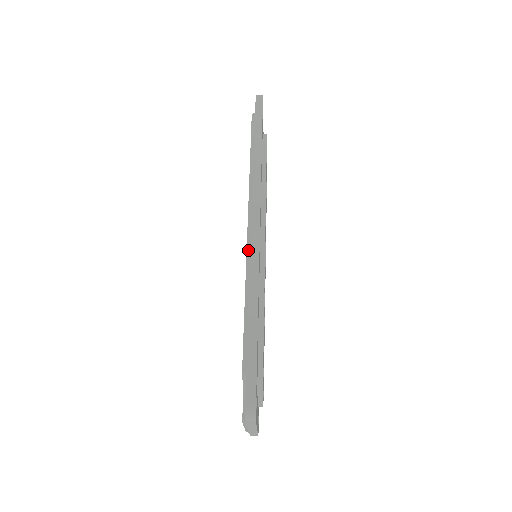
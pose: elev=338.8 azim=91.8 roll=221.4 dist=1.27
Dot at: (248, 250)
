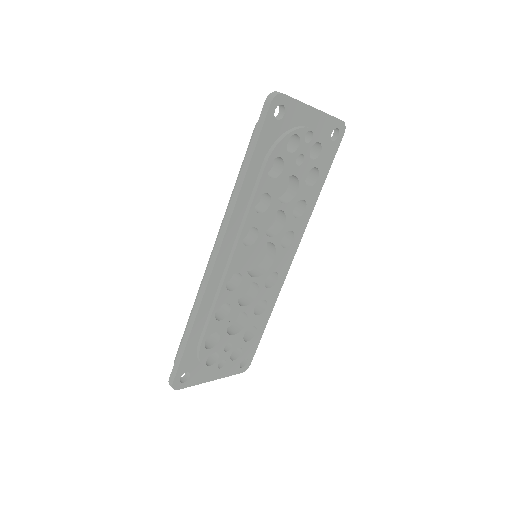
Dot at: (203, 276)
